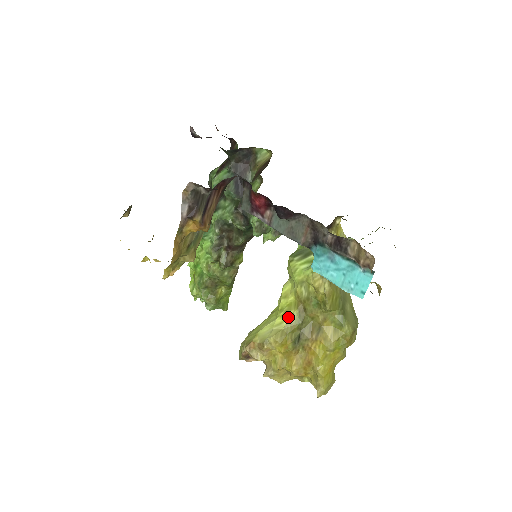
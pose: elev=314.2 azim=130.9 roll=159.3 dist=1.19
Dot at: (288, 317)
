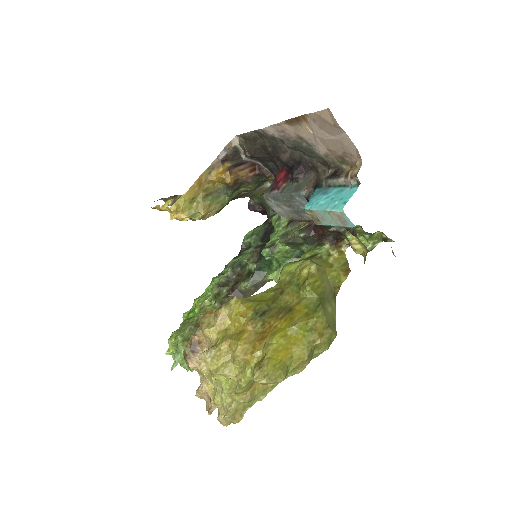
Dot at: (261, 294)
